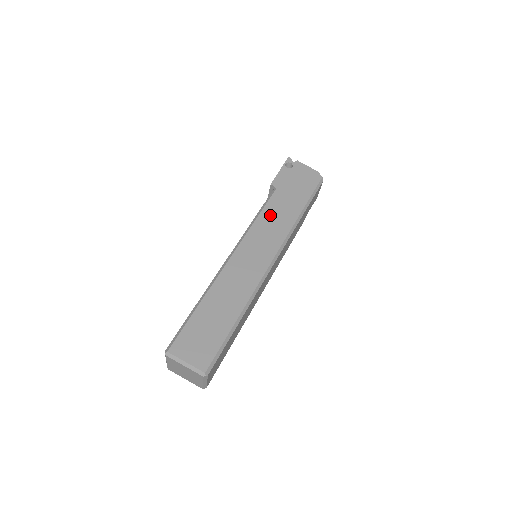
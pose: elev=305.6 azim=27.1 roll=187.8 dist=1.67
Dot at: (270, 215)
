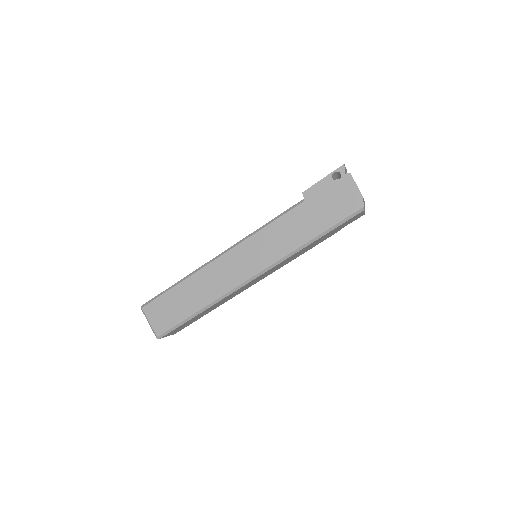
Dot at: (279, 229)
